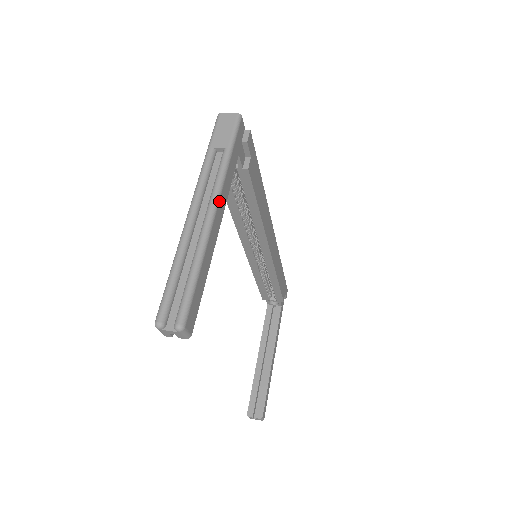
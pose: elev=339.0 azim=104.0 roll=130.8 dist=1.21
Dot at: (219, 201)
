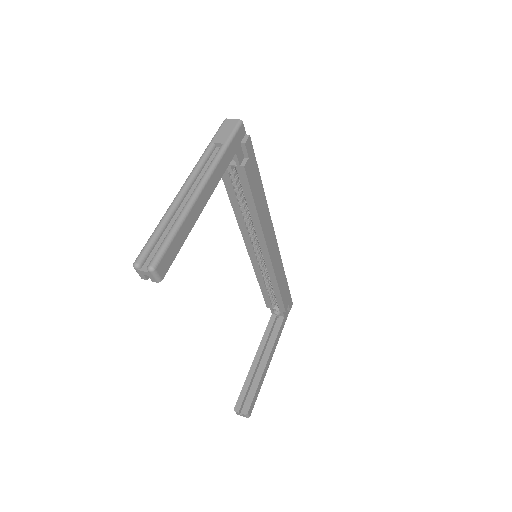
Dot at: (208, 182)
